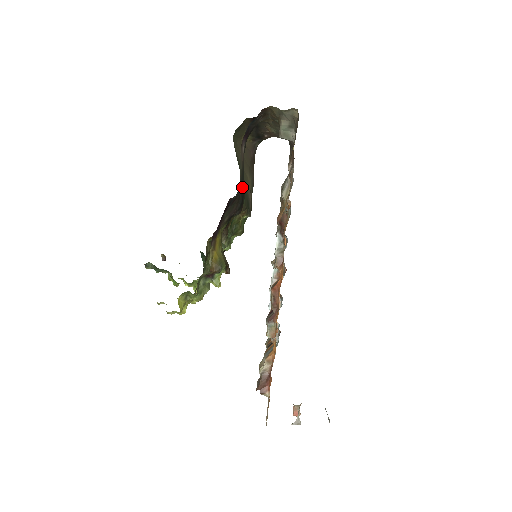
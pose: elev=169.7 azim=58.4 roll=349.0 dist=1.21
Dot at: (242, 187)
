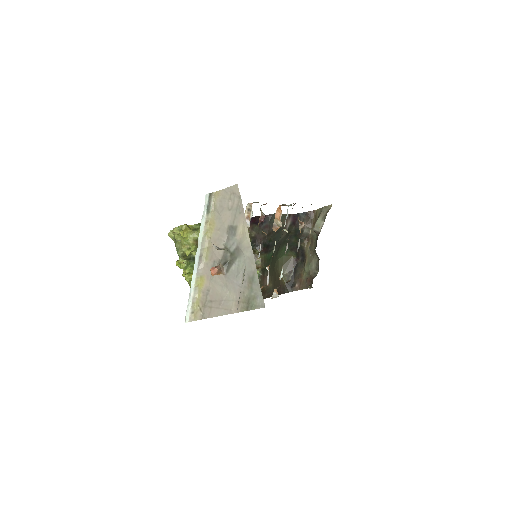
Dot at: (274, 236)
